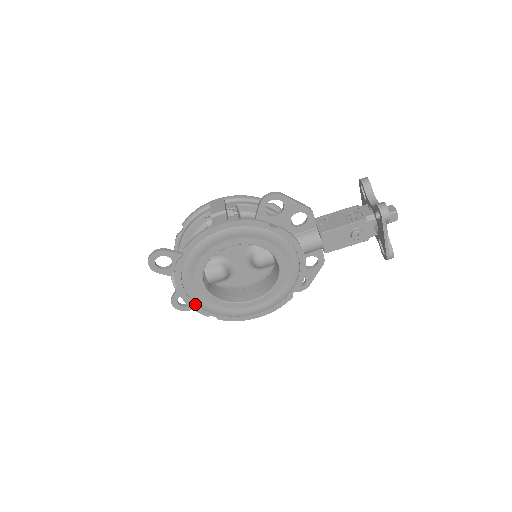
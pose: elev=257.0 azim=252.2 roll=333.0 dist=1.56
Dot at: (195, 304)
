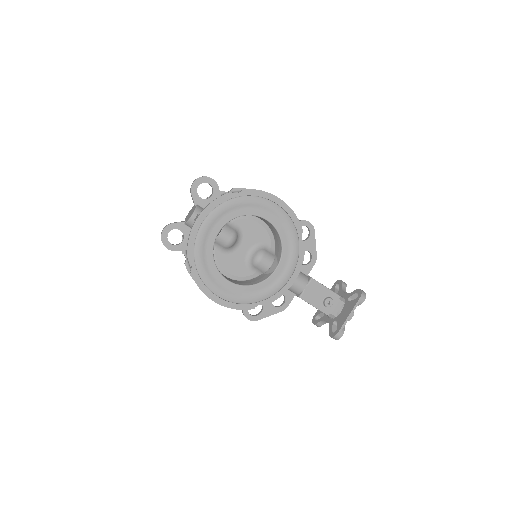
Dot at: (195, 238)
